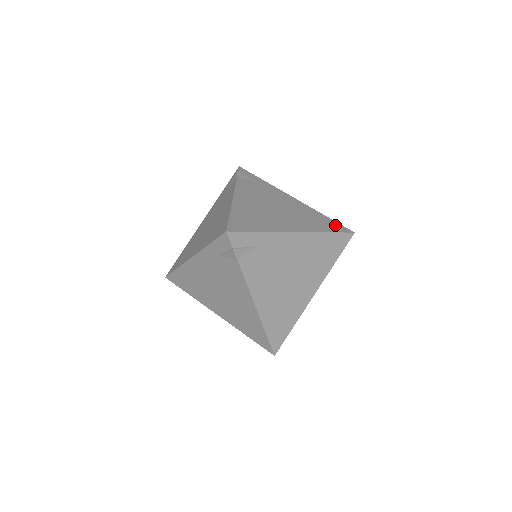
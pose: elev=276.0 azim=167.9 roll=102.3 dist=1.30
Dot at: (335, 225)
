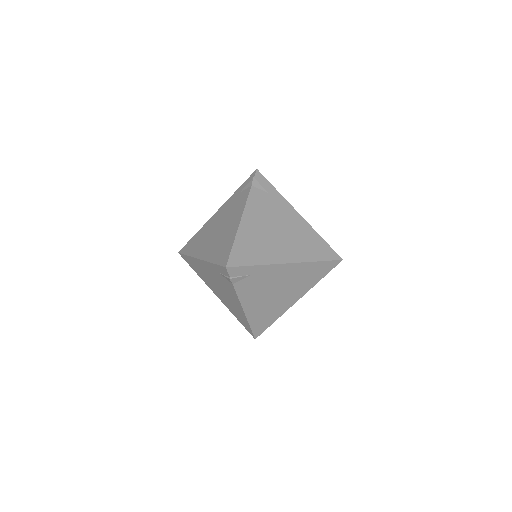
Dot at: (327, 251)
